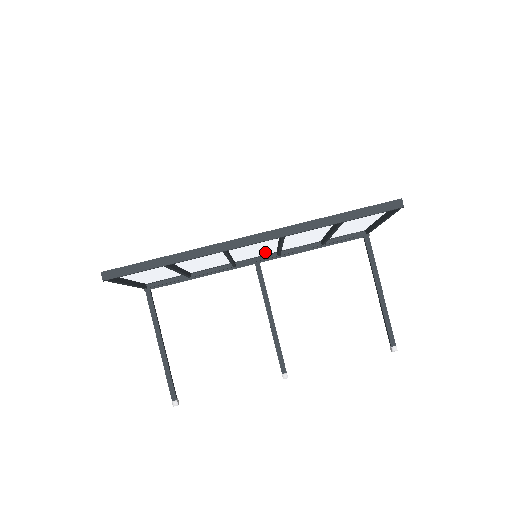
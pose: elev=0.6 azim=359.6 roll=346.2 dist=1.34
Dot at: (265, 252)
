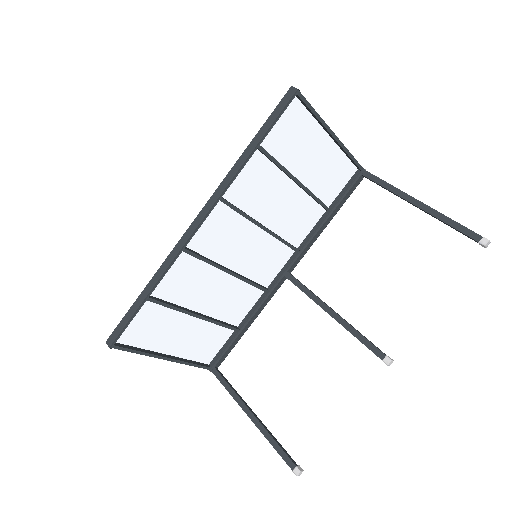
Dot at: (278, 255)
